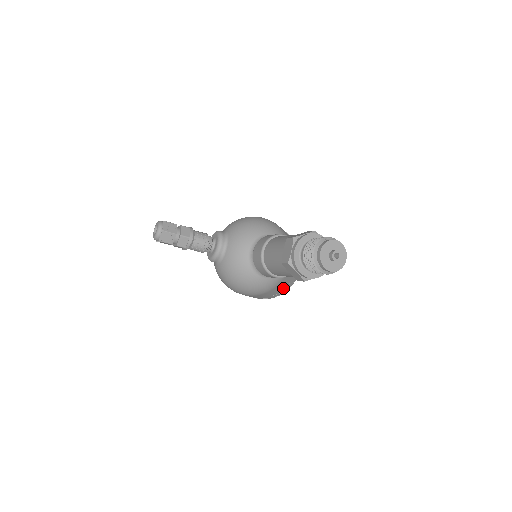
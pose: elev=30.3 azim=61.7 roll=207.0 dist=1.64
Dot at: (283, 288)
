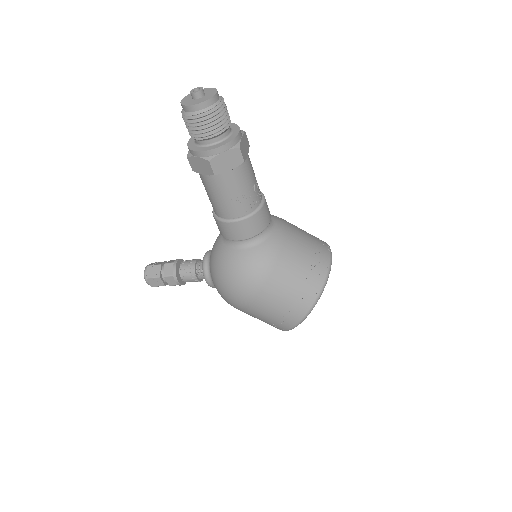
Dot at: (303, 276)
